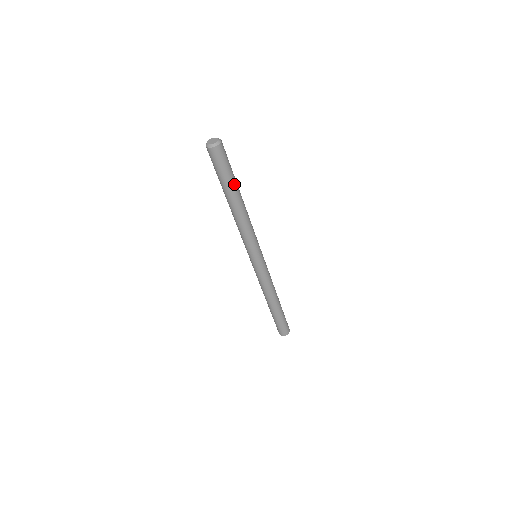
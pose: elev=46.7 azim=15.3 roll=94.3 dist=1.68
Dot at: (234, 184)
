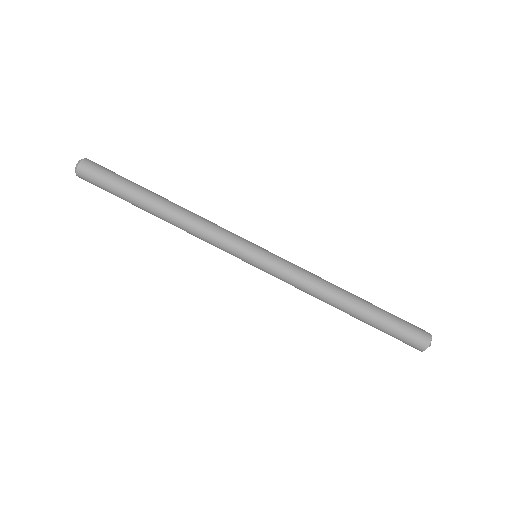
Dot at: (135, 189)
